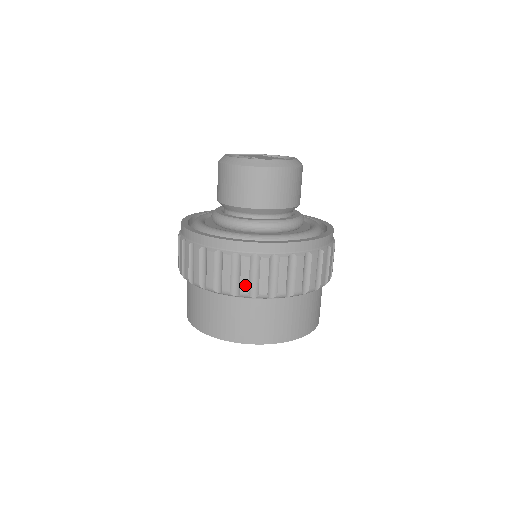
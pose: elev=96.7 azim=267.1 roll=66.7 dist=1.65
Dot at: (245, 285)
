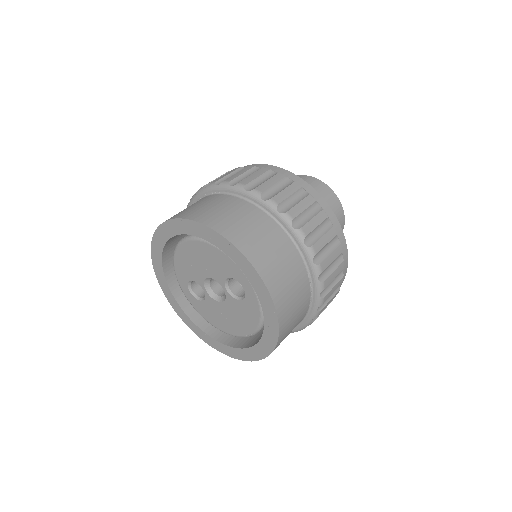
Dot at: (281, 197)
